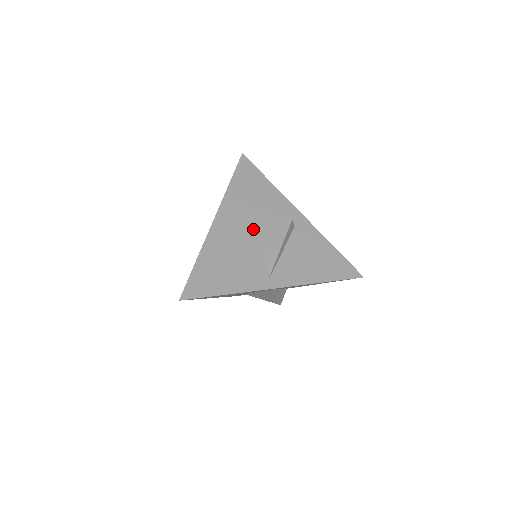
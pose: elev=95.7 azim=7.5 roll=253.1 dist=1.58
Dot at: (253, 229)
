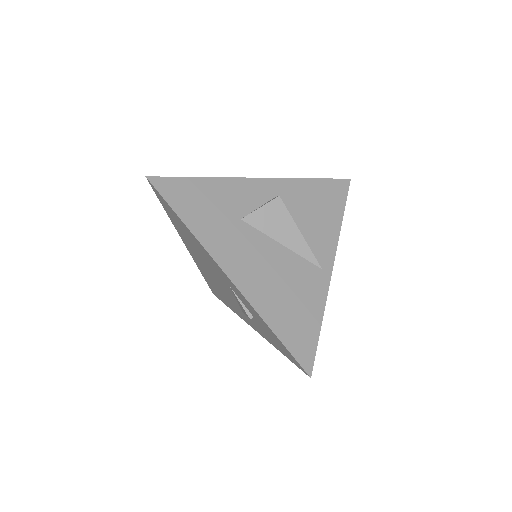
Dot at: (259, 242)
